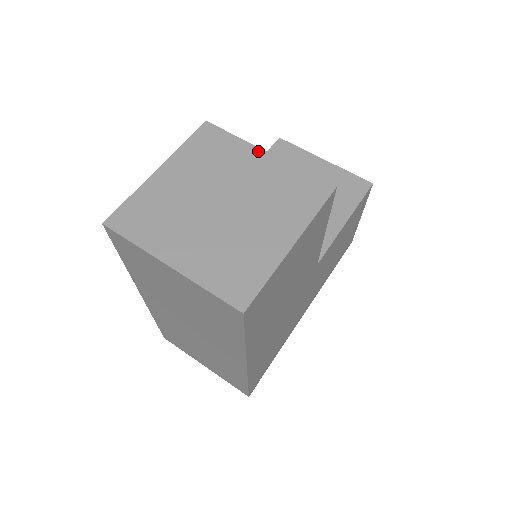
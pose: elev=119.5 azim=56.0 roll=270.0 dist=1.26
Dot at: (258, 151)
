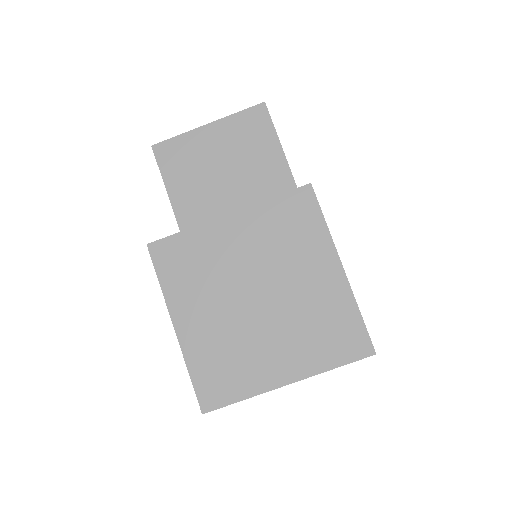
Dot at: (220, 222)
